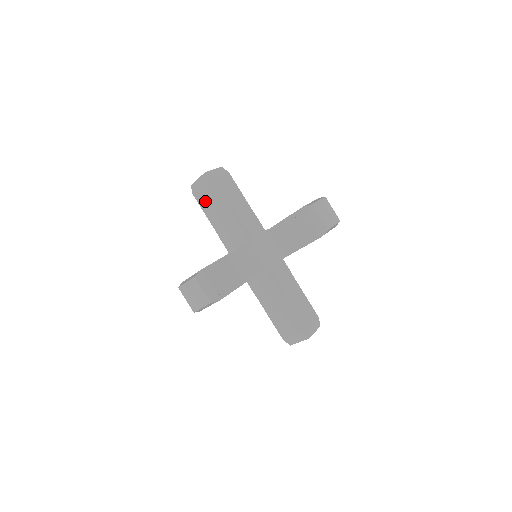
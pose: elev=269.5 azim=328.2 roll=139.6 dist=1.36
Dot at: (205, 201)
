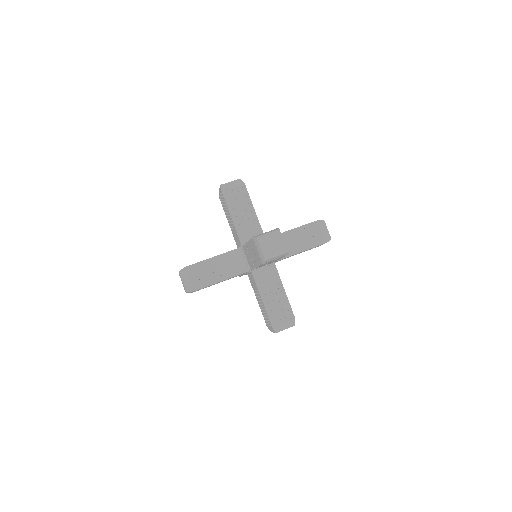
Dot at: (233, 199)
